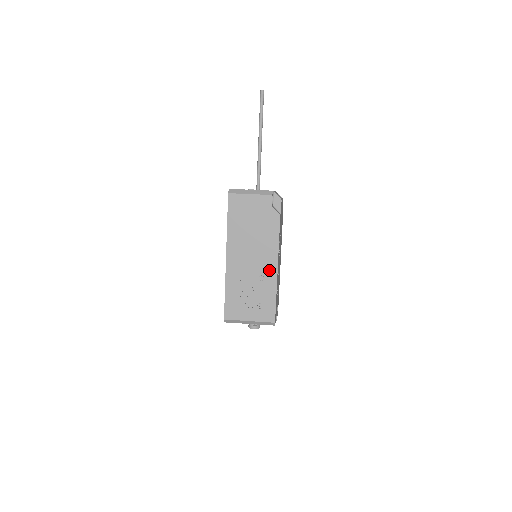
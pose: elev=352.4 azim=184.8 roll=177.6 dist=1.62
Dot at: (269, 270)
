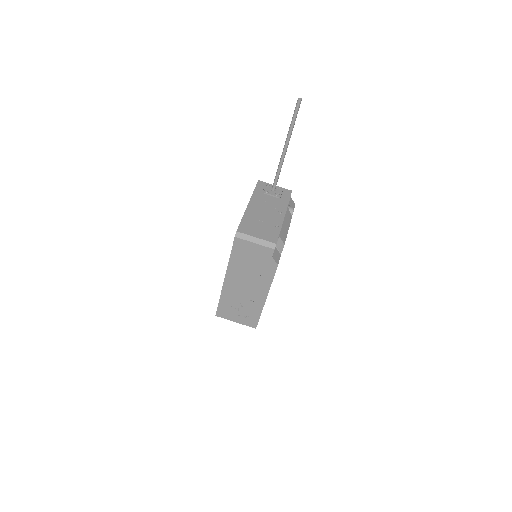
Dot at: (259, 297)
